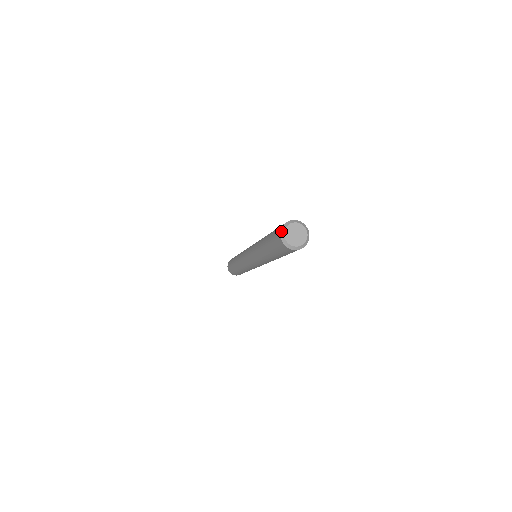
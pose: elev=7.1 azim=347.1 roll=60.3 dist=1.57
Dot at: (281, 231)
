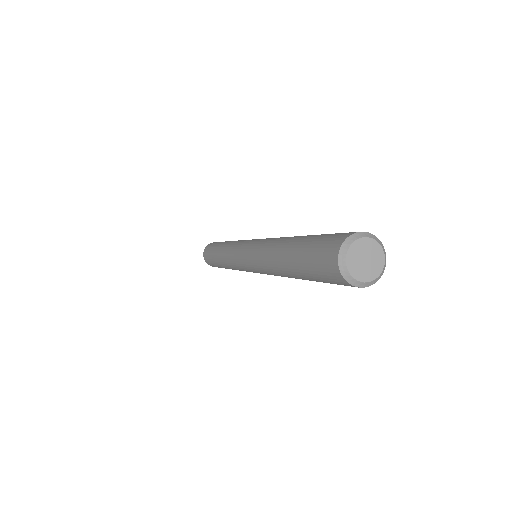
Dot at: (354, 234)
